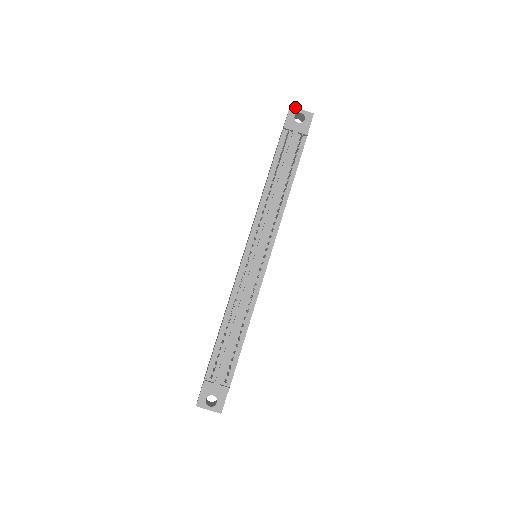
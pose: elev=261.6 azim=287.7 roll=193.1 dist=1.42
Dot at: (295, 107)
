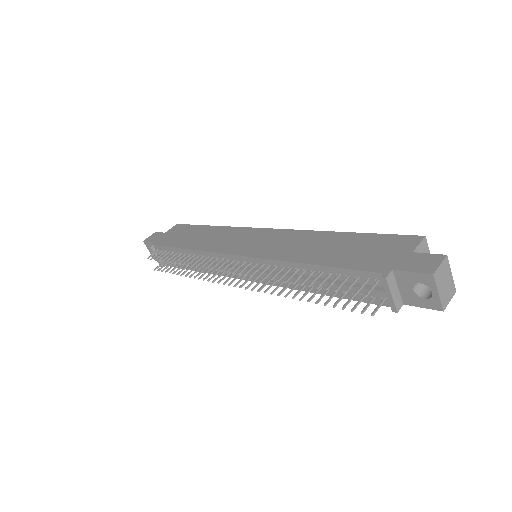
Dot at: (436, 282)
